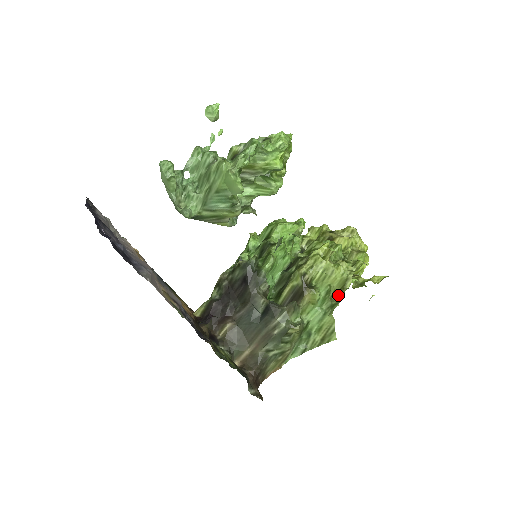
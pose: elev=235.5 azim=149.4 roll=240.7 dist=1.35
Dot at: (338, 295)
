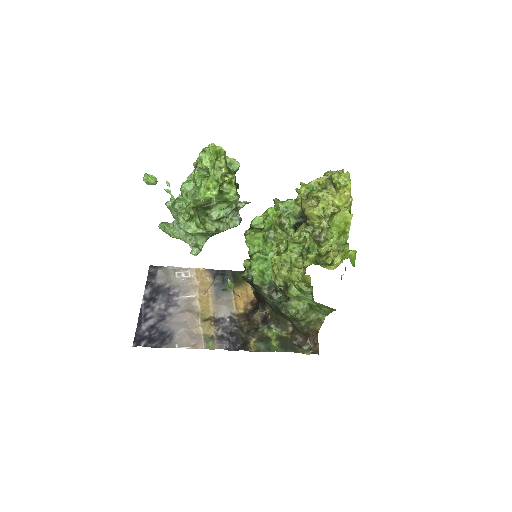
Dot at: (311, 286)
